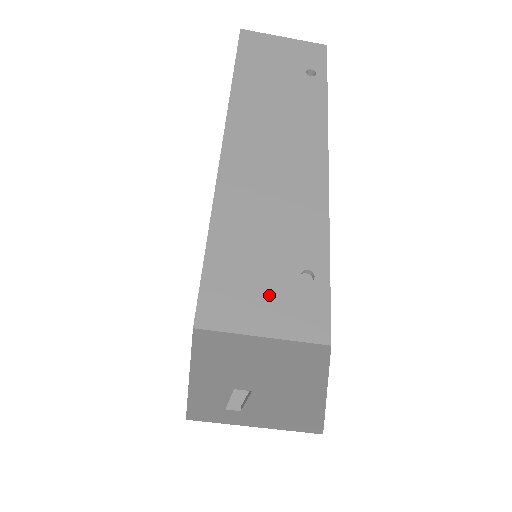
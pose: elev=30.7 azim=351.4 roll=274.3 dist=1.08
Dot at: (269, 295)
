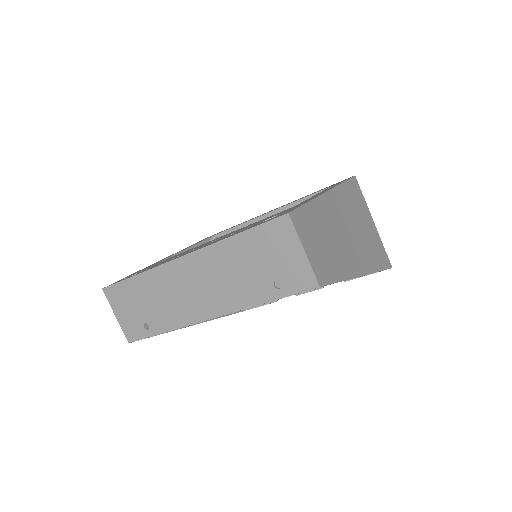
Dot at: (129, 313)
